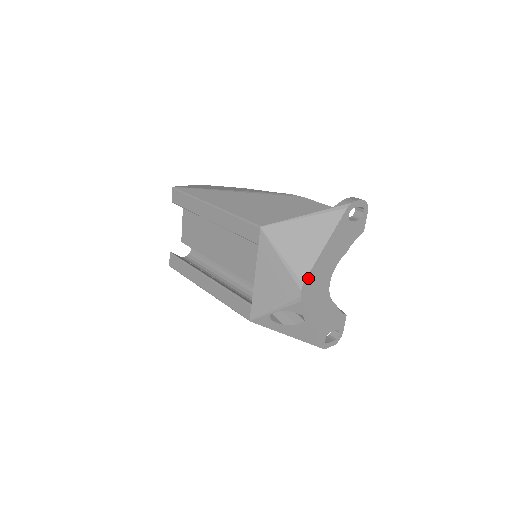
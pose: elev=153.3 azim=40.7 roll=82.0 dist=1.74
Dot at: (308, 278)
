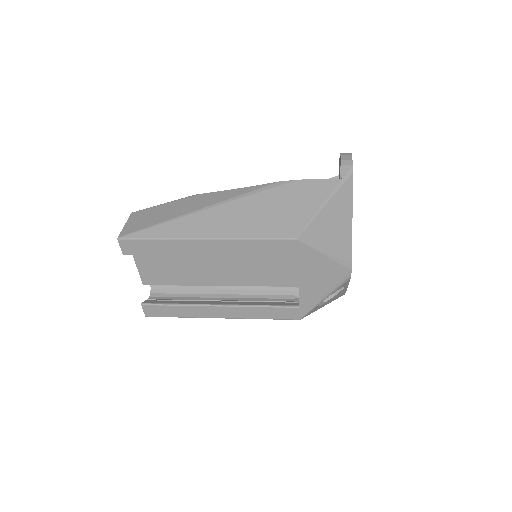
Dot at: (351, 256)
